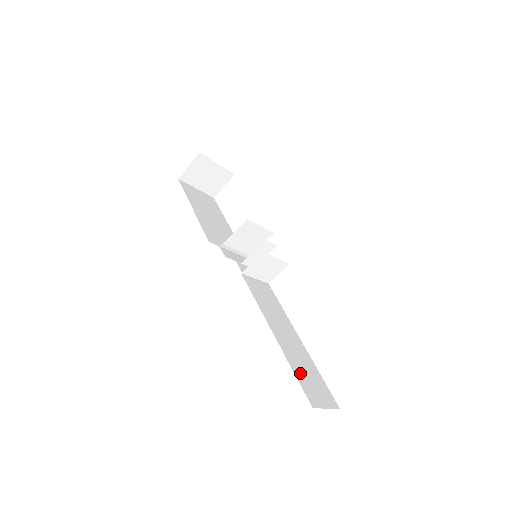
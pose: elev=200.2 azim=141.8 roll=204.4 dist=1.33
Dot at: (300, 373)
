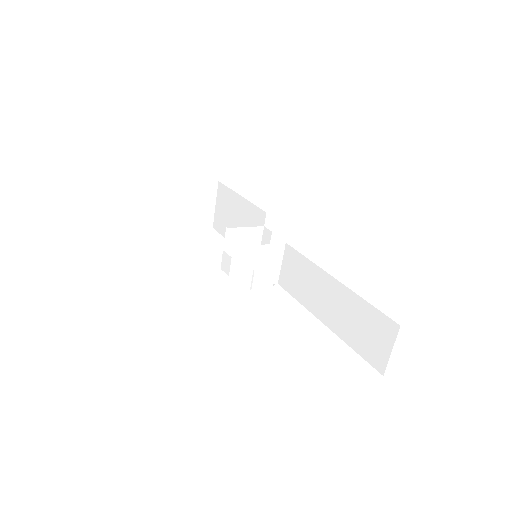
Dot at: occluded
